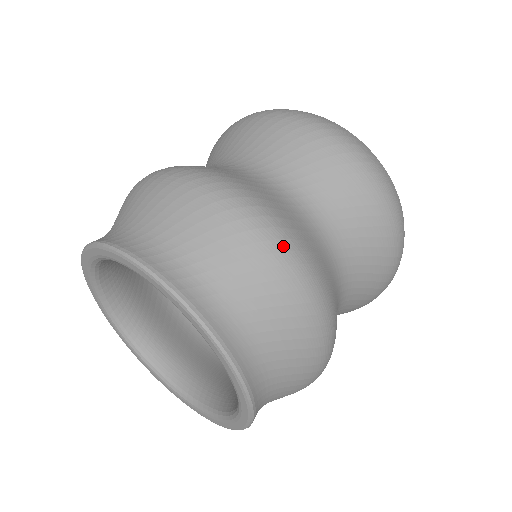
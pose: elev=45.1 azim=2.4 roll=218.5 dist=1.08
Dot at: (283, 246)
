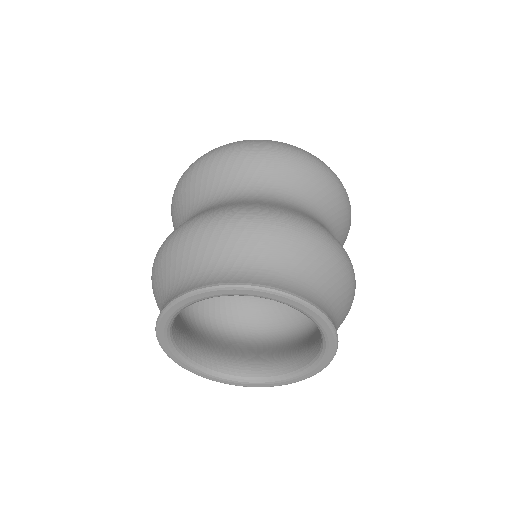
Dot at: occluded
